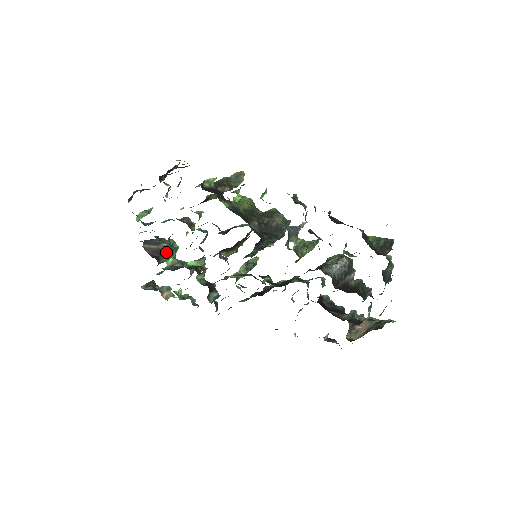
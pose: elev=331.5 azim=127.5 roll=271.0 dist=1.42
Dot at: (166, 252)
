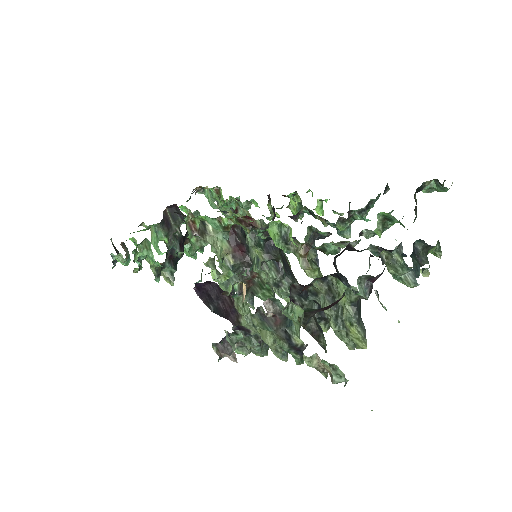
Dot at: (171, 235)
